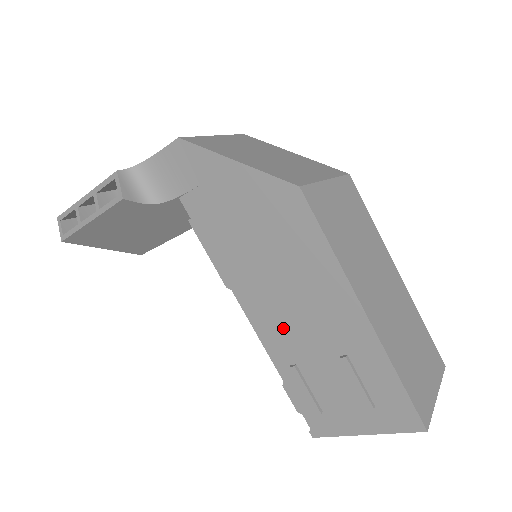
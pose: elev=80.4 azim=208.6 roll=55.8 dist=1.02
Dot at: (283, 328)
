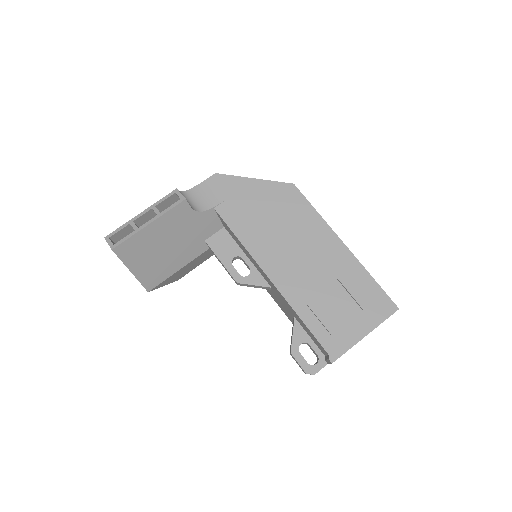
Dot at: (296, 275)
